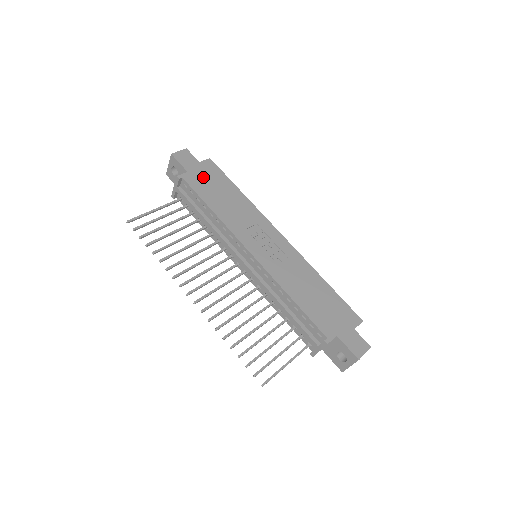
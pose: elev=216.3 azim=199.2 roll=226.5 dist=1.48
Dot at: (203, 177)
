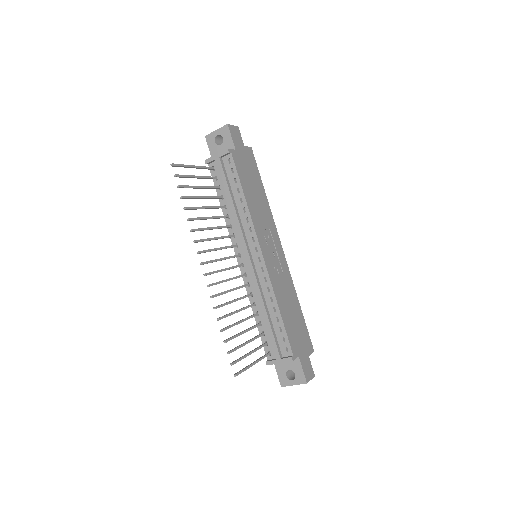
Dot at: (245, 162)
